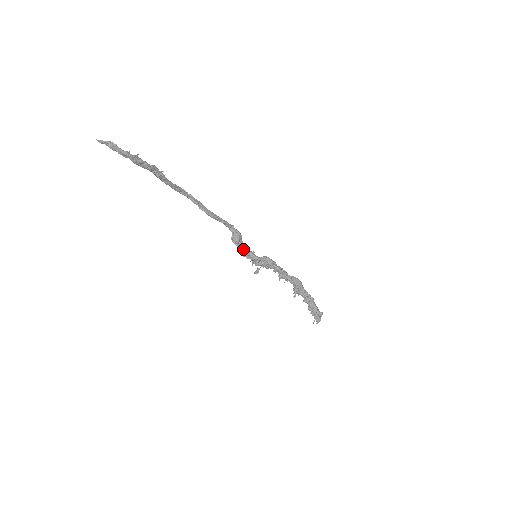
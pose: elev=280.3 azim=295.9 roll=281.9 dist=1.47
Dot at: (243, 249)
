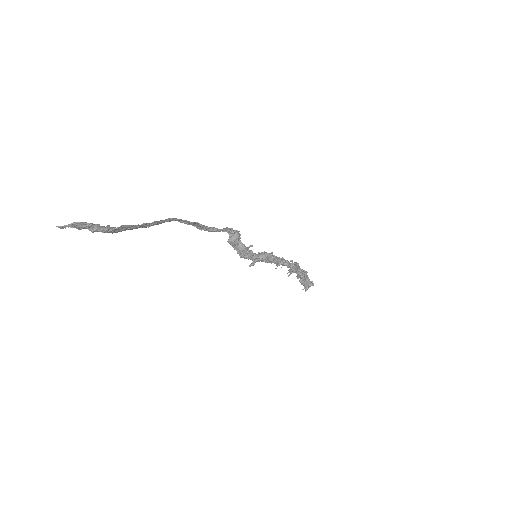
Dot at: (242, 251)
